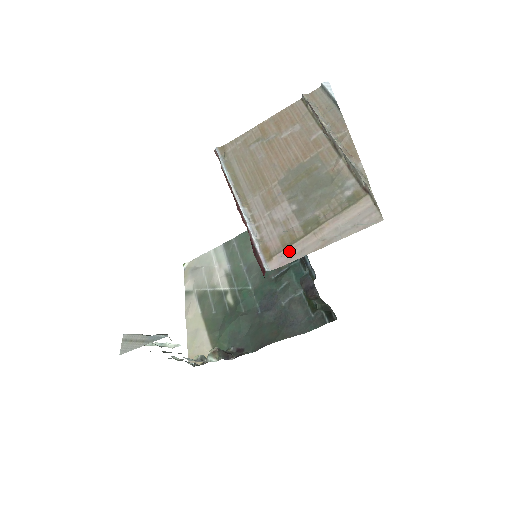
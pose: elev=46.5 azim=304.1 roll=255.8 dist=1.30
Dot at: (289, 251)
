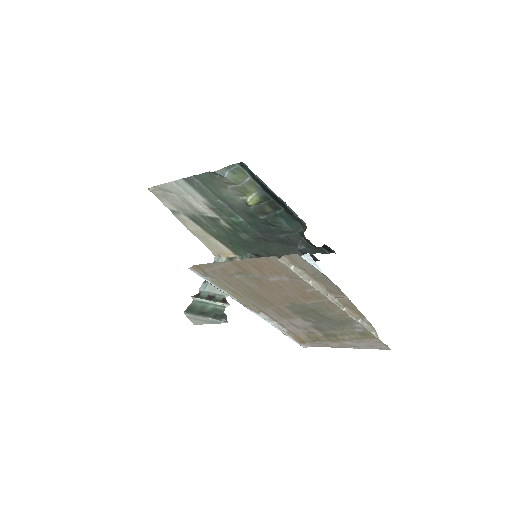
Dot at: (318, 344)
